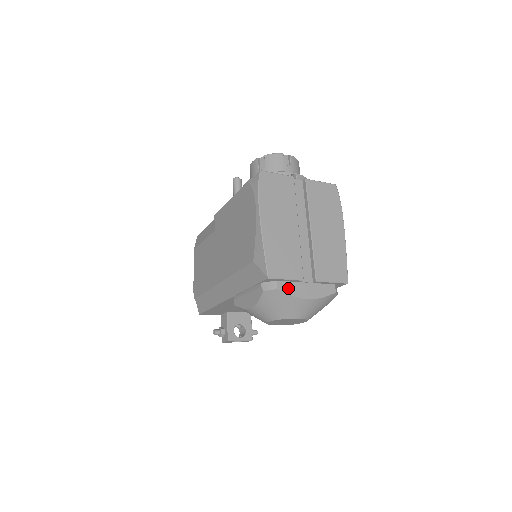
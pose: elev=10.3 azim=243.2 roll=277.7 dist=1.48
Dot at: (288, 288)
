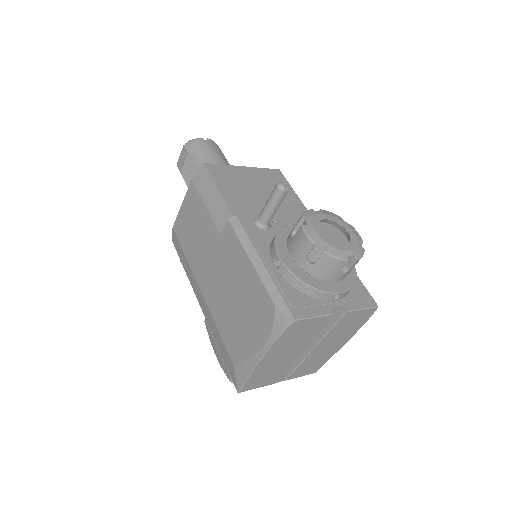
Dot at: occluded
